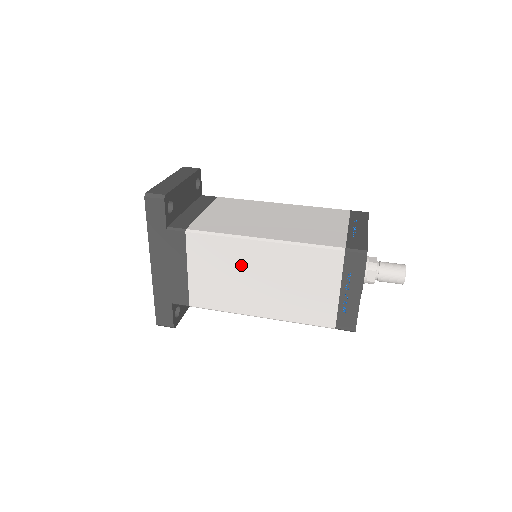
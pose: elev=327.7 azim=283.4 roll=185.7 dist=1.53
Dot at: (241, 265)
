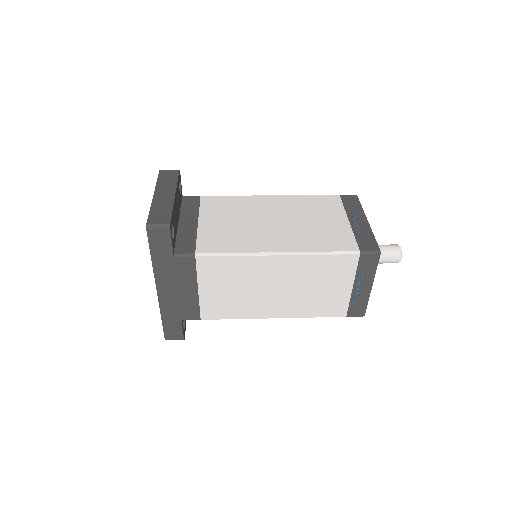
Dot at: (256, 278)
